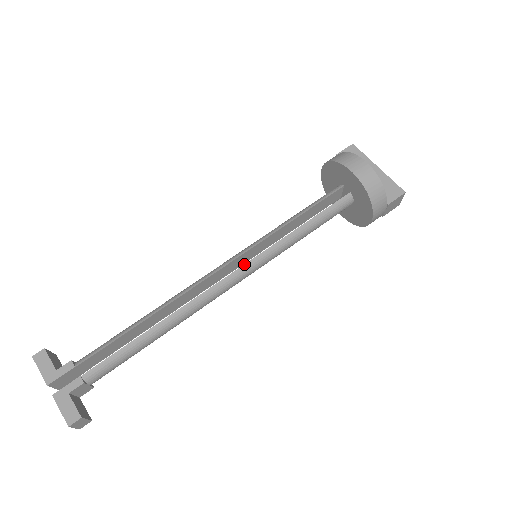
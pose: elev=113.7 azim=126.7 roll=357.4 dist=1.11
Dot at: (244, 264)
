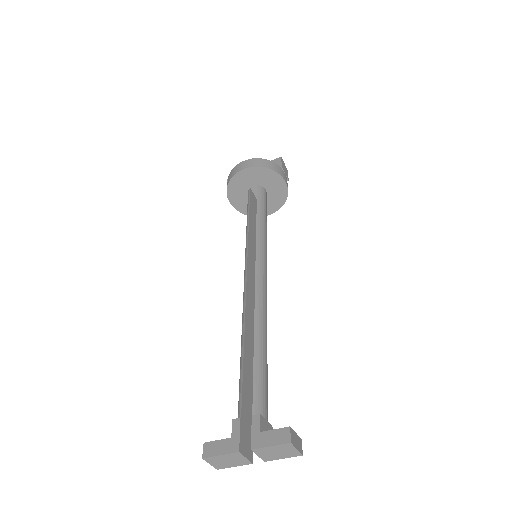
Dot at: occluded
